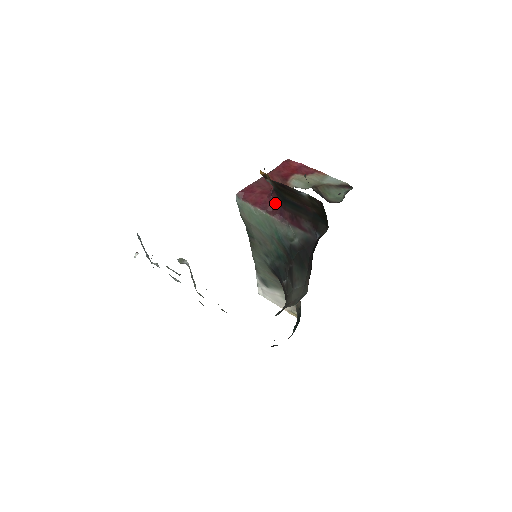
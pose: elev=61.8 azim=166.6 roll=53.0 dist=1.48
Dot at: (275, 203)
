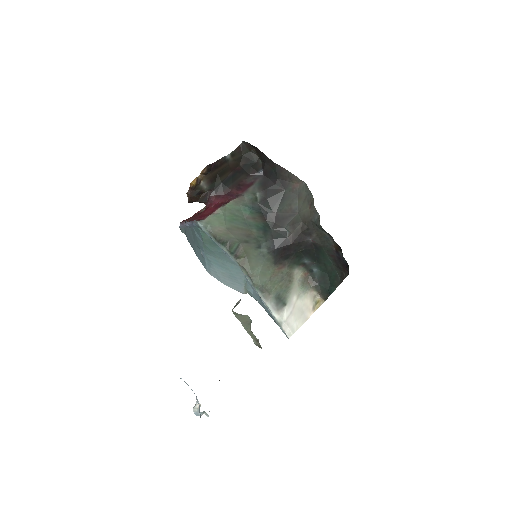
Dot at: (220, 199)
